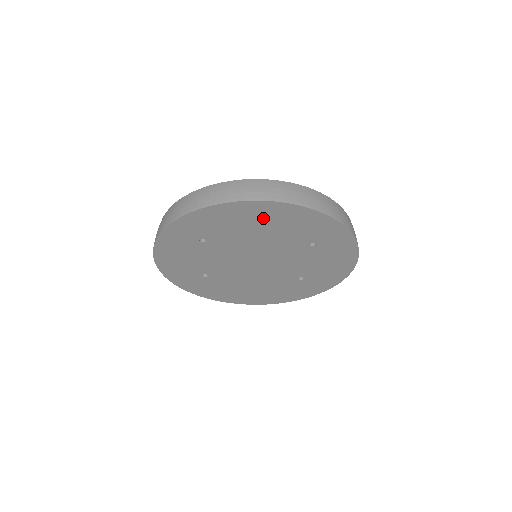
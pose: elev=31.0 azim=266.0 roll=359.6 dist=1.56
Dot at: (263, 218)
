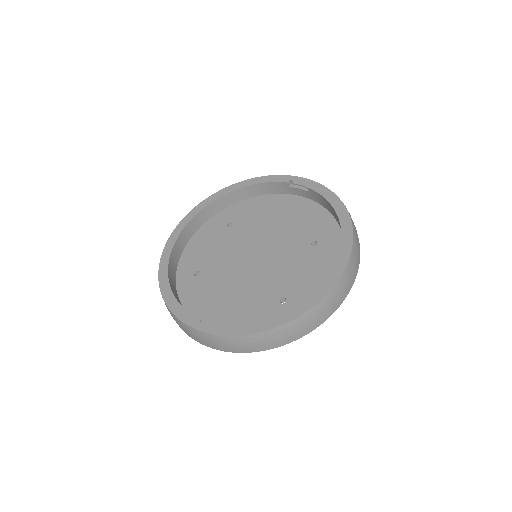
Dot at: occluded
